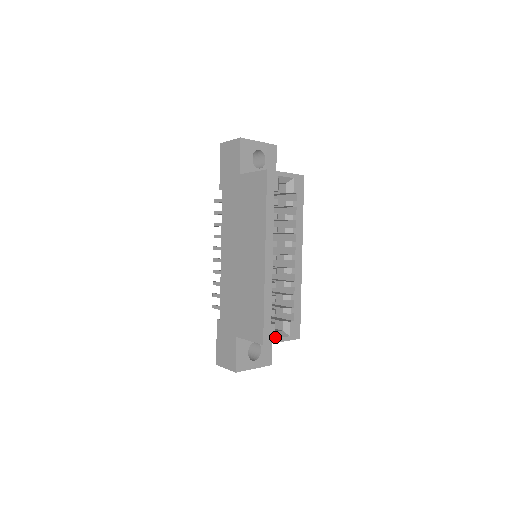
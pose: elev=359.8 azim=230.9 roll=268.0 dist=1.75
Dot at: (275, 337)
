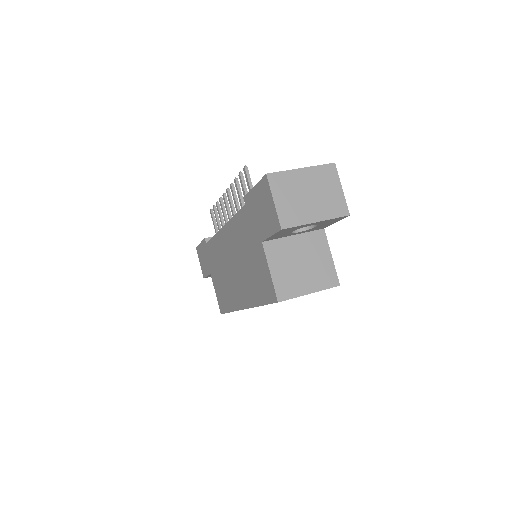
Dot at: occluded
